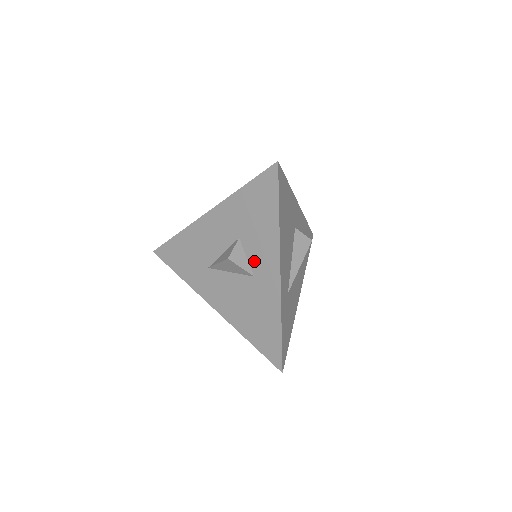
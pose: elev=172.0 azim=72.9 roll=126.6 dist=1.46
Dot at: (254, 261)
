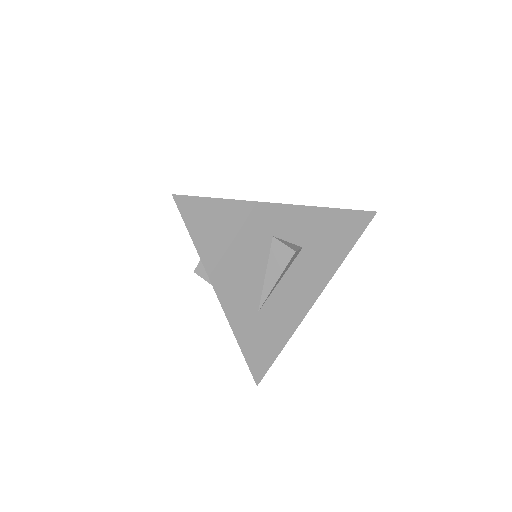
Dot at: occluded
